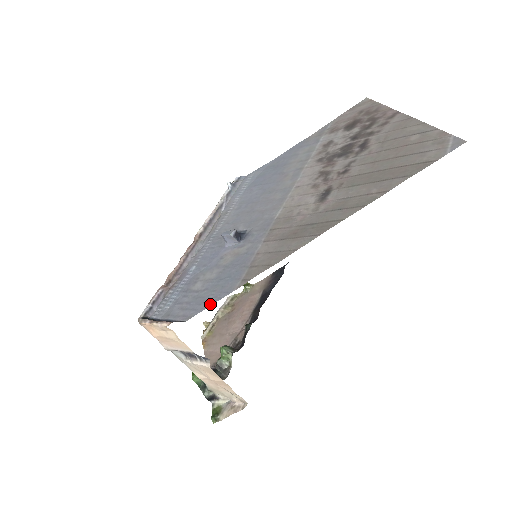
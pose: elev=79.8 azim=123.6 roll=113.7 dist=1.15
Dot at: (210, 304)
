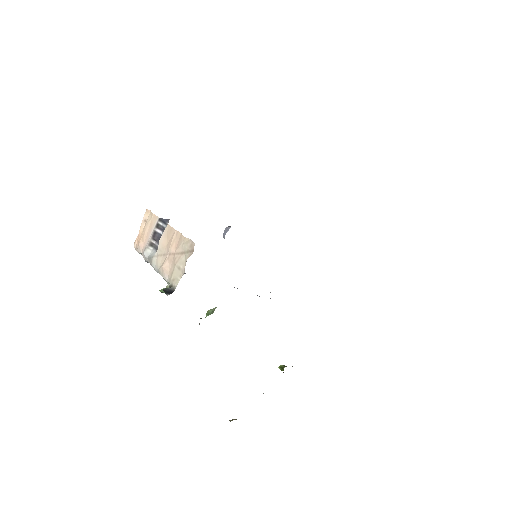
Dot at: occluded
